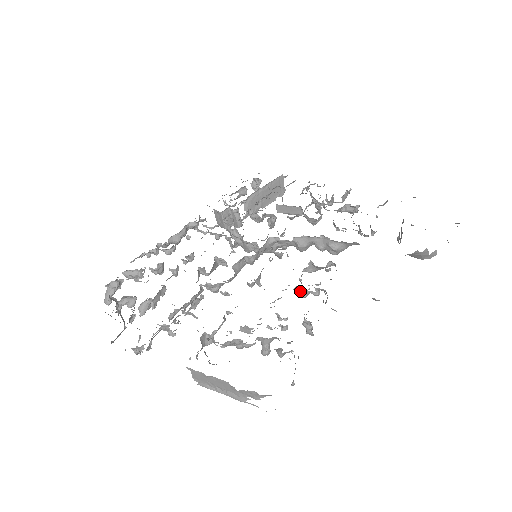
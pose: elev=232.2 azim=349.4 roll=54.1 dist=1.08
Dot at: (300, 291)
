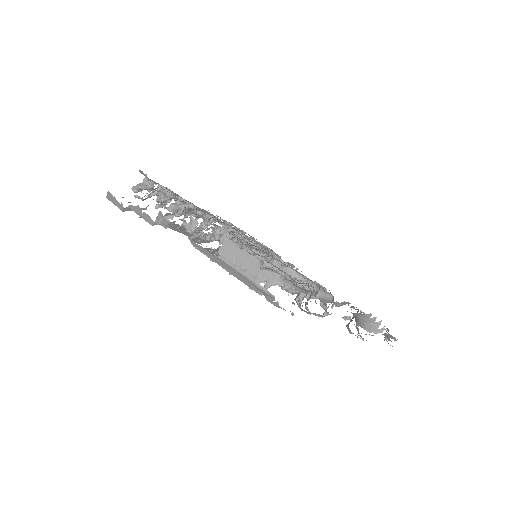
Dot at: occluded
